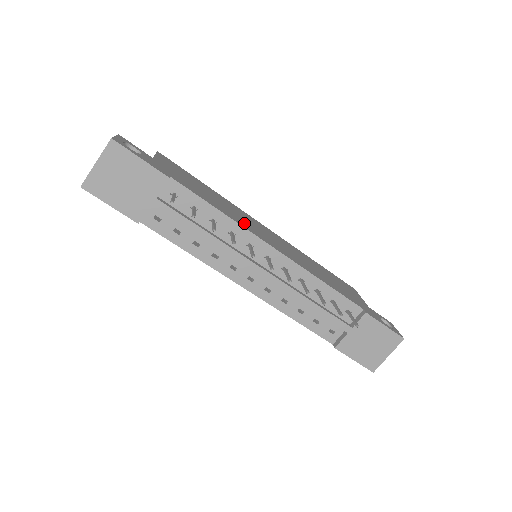
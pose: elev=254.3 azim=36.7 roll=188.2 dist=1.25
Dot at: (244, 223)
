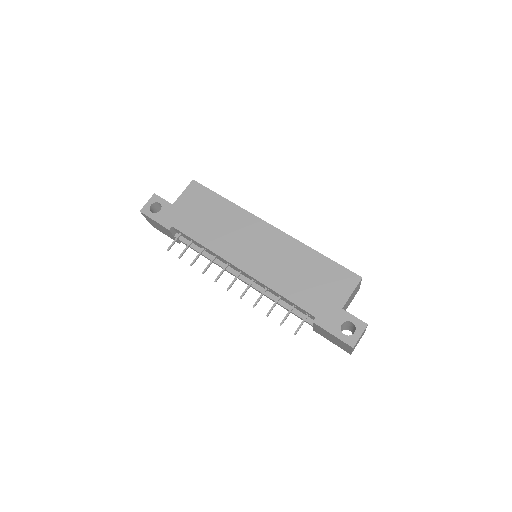
Dot at: (226, 245)
